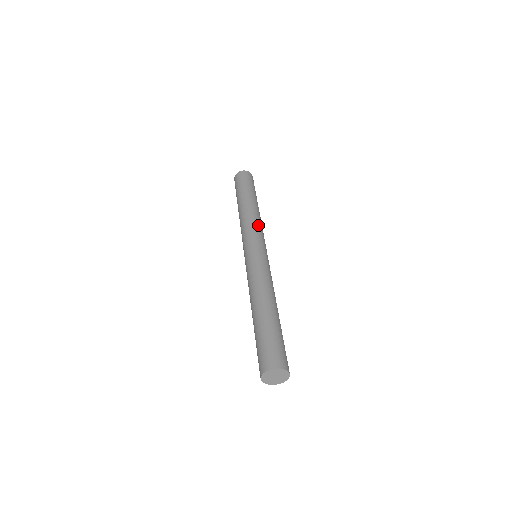
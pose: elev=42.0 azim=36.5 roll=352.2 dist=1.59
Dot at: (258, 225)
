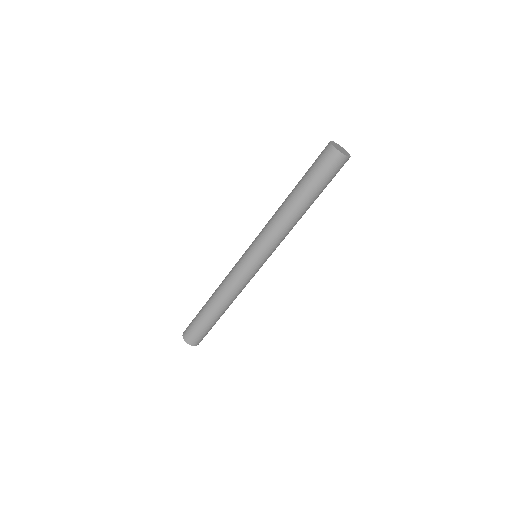
Dot at: occluded
